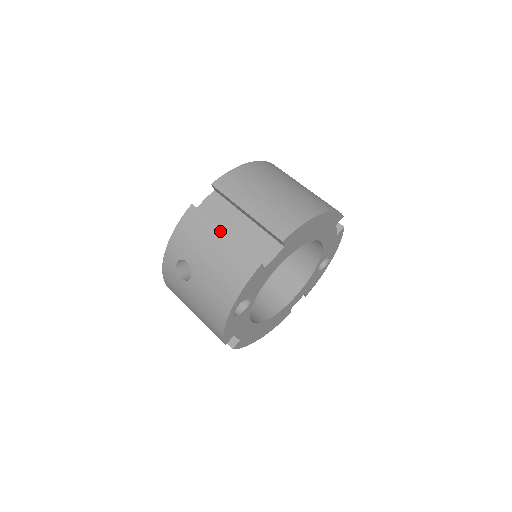
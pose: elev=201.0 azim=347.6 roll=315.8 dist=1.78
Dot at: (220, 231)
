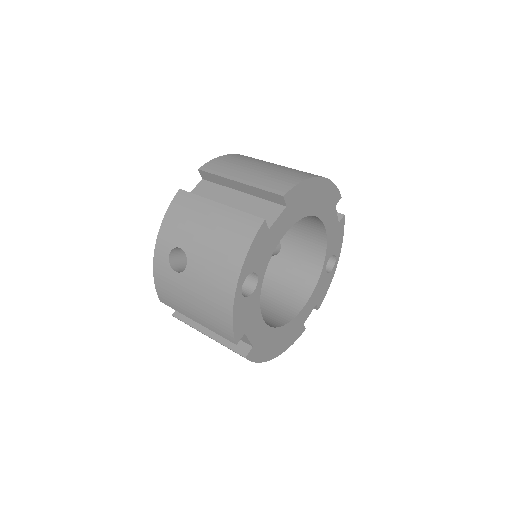
Dot at: (213, 204)
